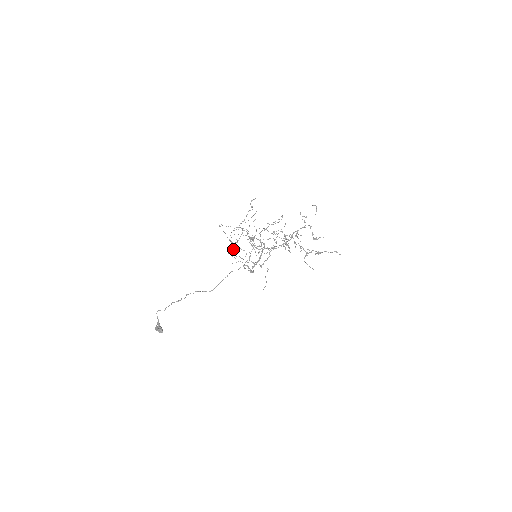
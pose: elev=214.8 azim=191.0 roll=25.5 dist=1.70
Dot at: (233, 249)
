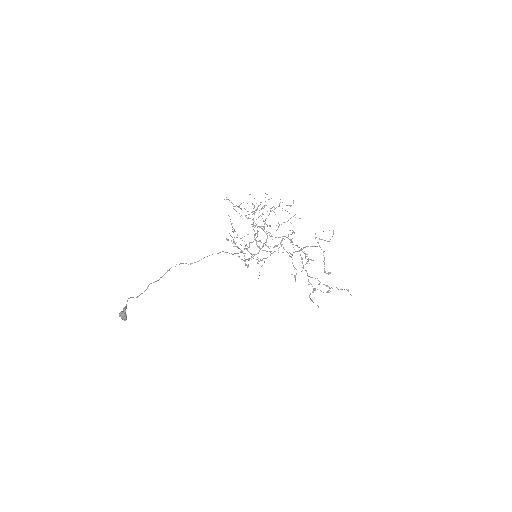
Dot at: (233, 240)
